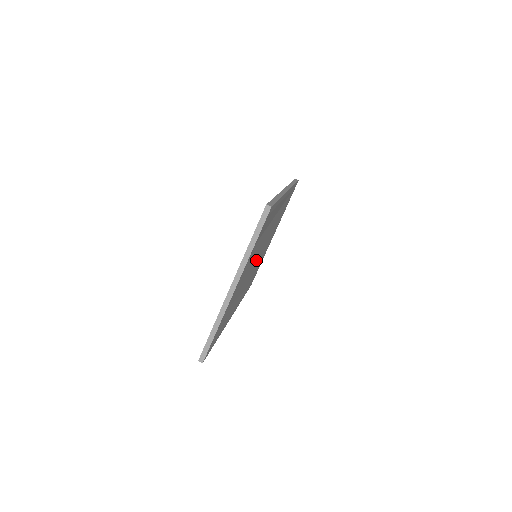
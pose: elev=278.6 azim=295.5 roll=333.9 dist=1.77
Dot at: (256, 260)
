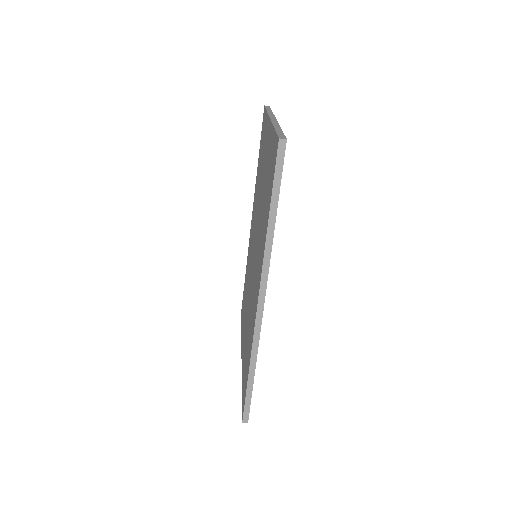
Dot at: occluded
